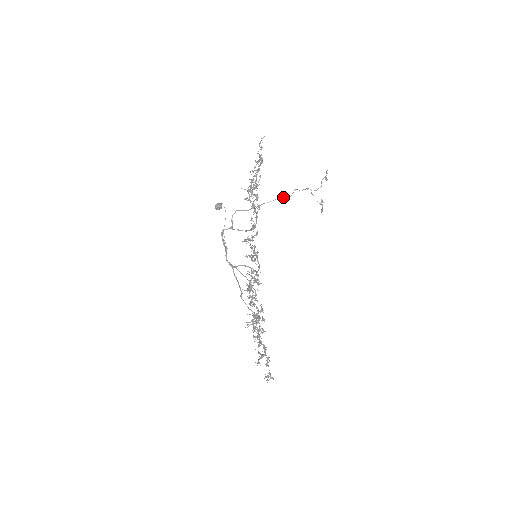
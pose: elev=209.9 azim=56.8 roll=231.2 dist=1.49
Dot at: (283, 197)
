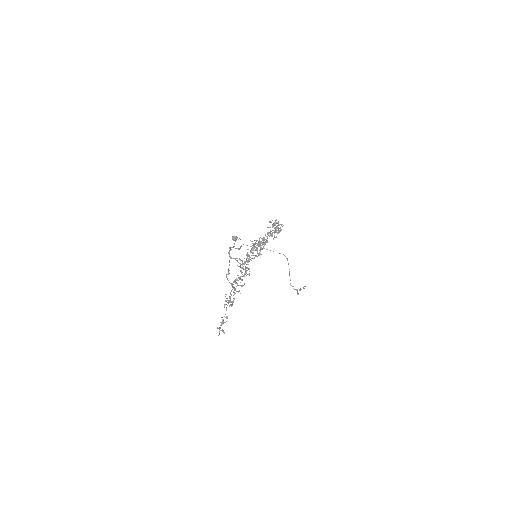
Dot at: occluded
